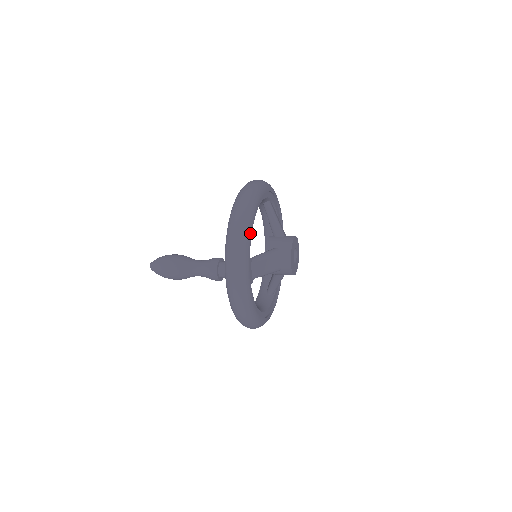
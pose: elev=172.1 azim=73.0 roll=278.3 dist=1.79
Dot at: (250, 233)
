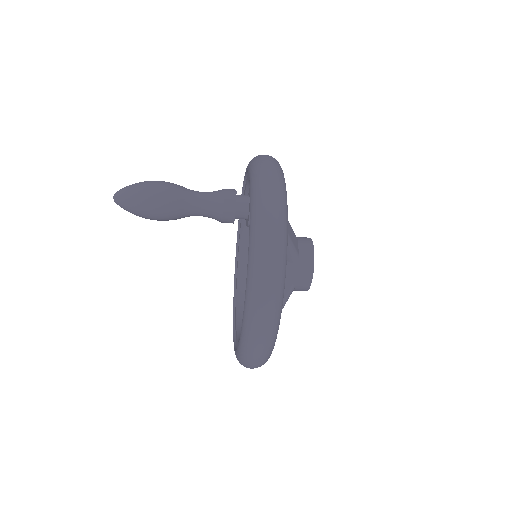
Dot at: occluded
